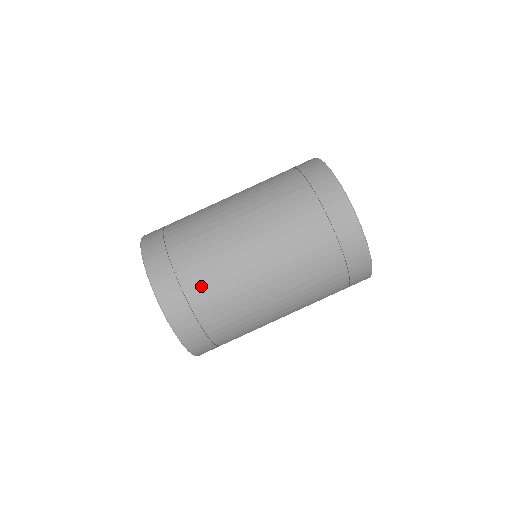
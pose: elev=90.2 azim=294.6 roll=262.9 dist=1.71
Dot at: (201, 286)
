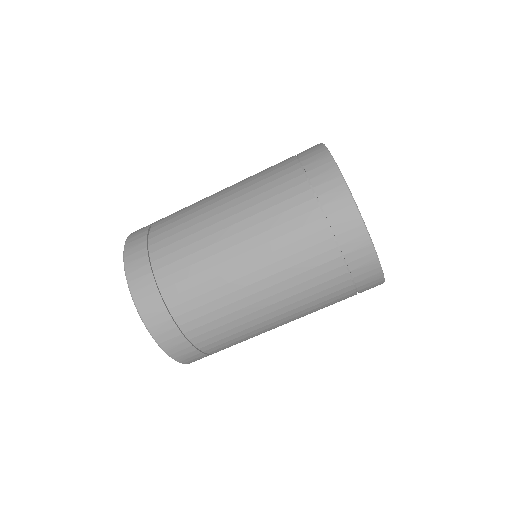
Dot at: (175, 277)
